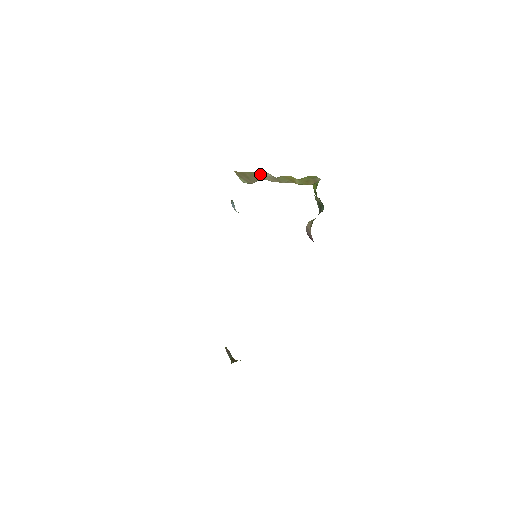
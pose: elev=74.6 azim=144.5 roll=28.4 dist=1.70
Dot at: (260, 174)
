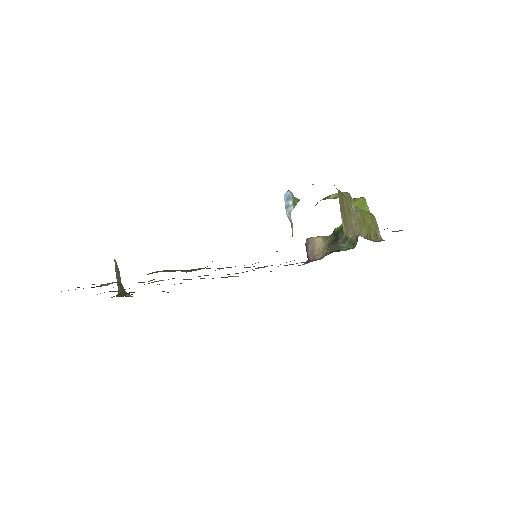
Dot at: (352, 207)
